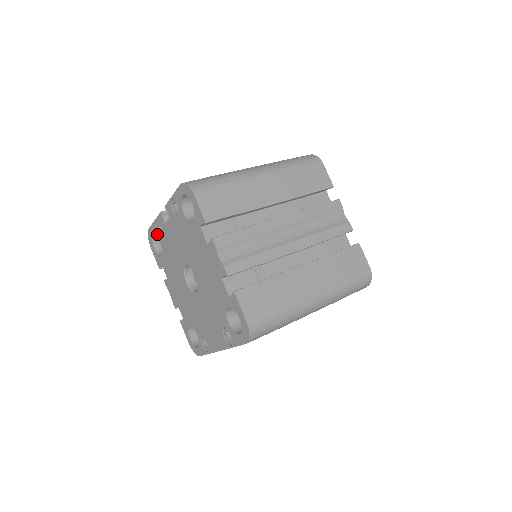
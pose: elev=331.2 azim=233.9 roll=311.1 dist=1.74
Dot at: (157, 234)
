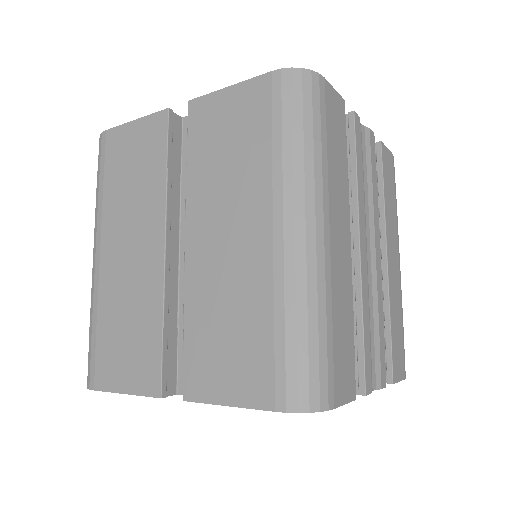
Dot at: occluded
